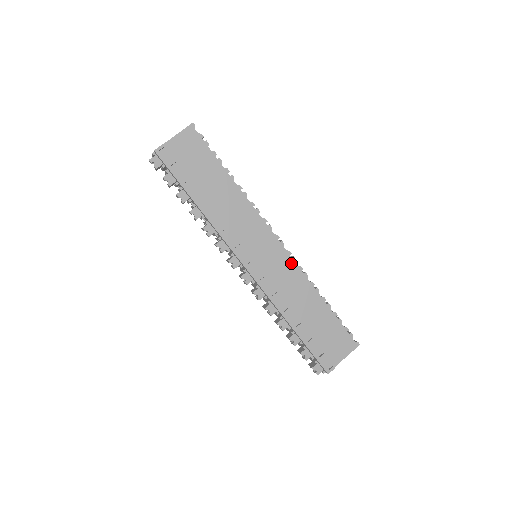
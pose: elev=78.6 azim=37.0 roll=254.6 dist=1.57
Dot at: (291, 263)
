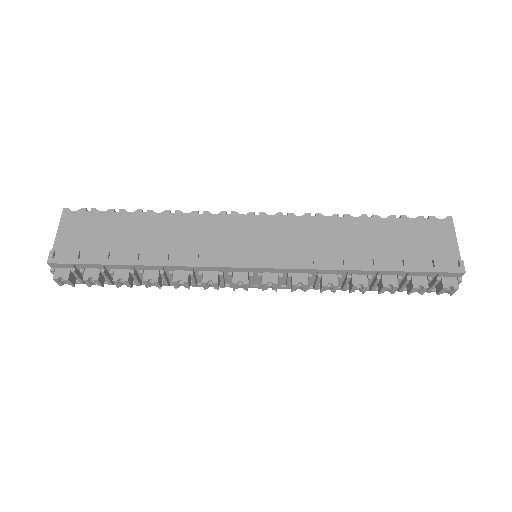
Dot at: (292, 220)
